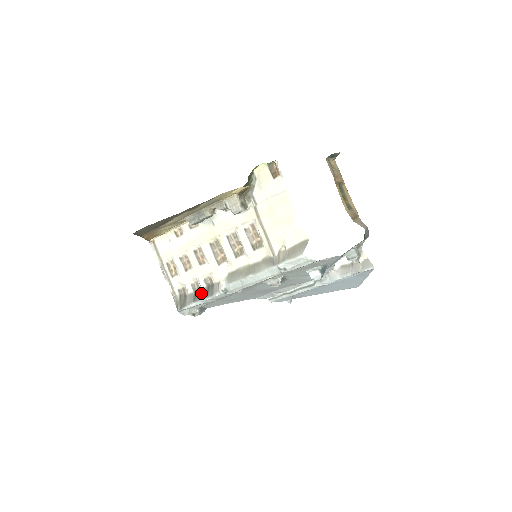
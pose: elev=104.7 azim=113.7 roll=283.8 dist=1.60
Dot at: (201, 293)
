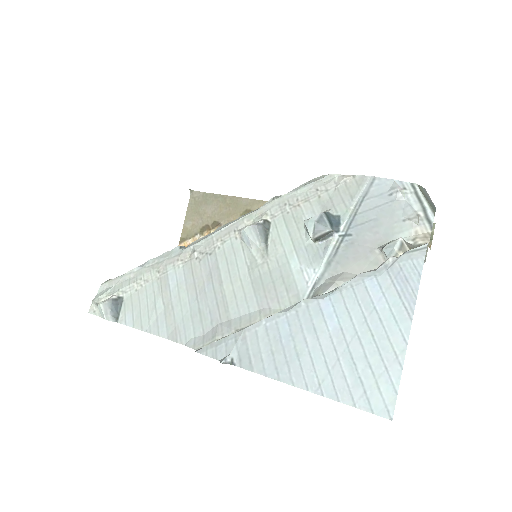
Dot at: occluded
